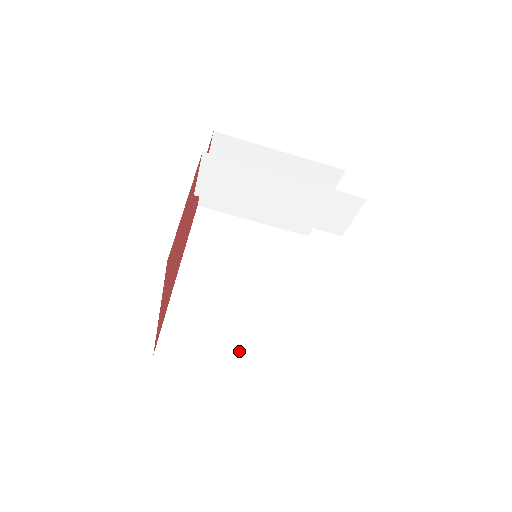
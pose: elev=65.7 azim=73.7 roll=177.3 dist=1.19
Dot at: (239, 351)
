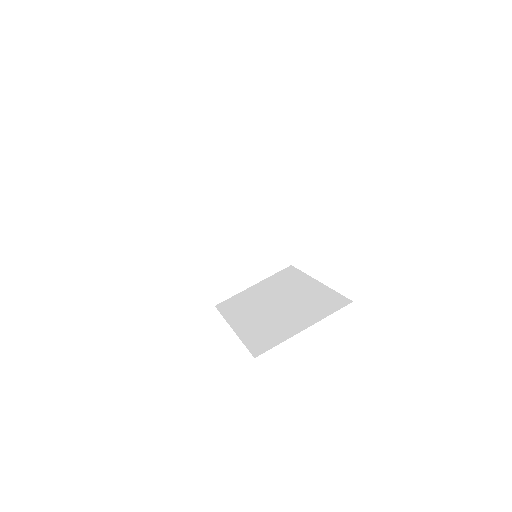
Dot at: (305, 317)
